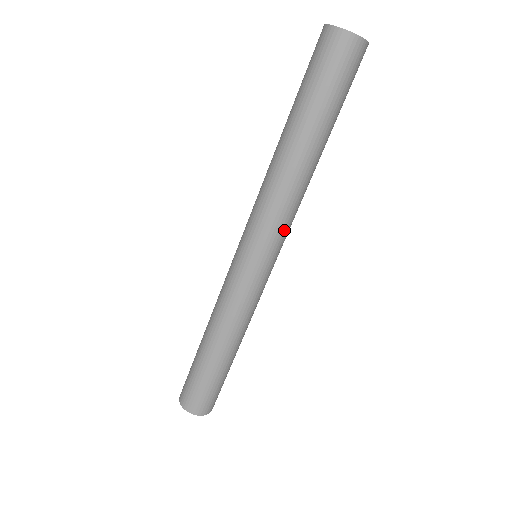
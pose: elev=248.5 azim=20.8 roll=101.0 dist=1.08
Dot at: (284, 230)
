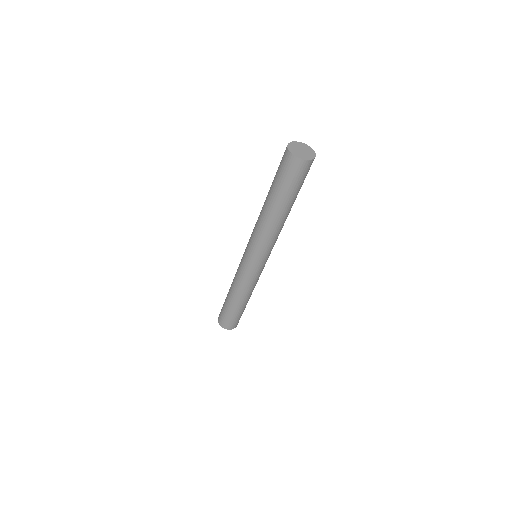
Dot at: (267, 249)
